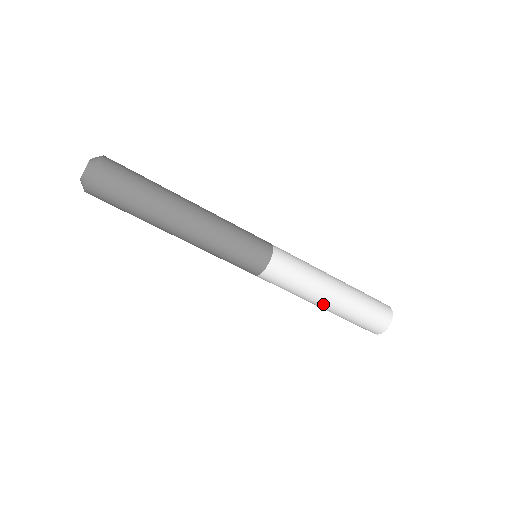
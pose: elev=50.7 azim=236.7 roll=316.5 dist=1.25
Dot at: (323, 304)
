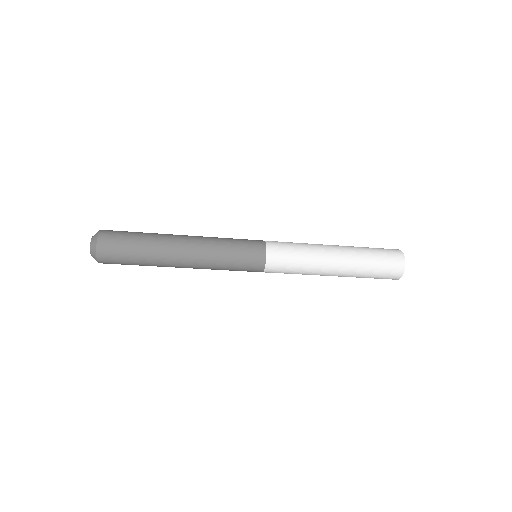
Dot at: (333, 271)
